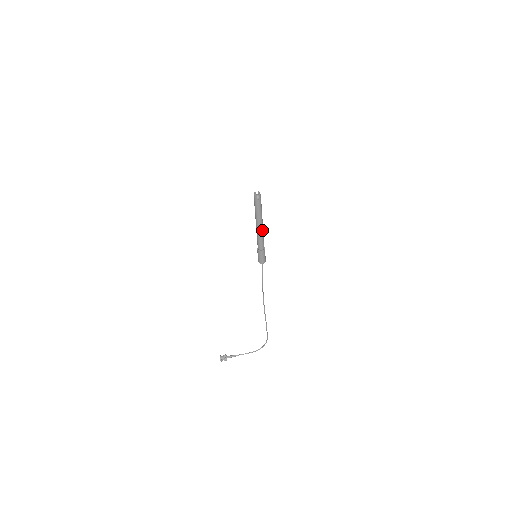
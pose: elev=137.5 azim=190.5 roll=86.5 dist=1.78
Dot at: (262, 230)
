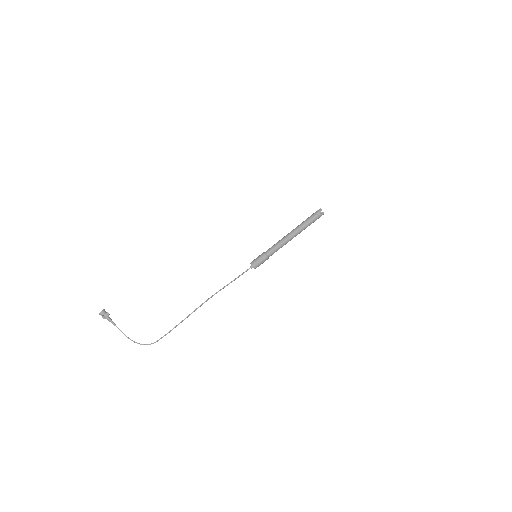
Dot at: occluded
